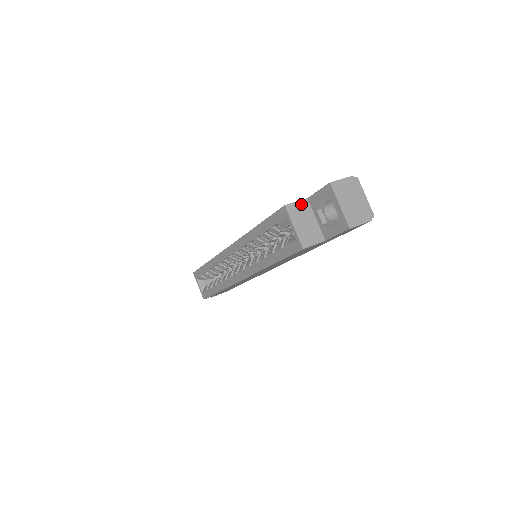
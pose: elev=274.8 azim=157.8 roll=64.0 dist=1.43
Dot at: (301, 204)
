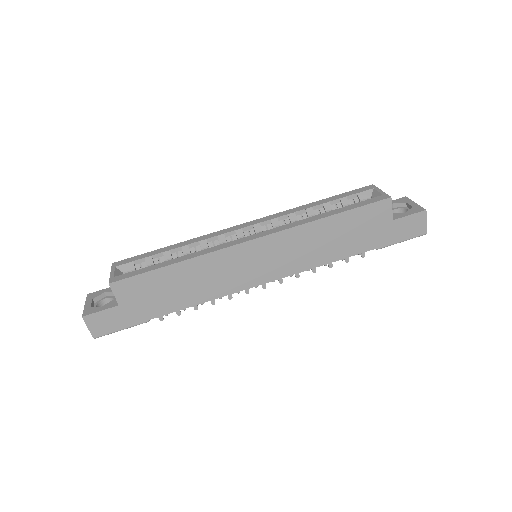
Dot at: occluded
